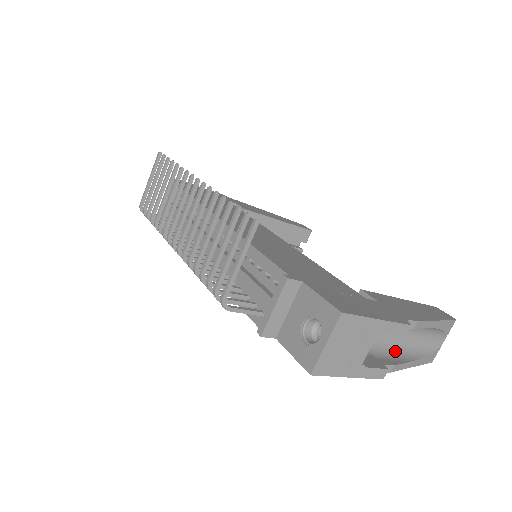
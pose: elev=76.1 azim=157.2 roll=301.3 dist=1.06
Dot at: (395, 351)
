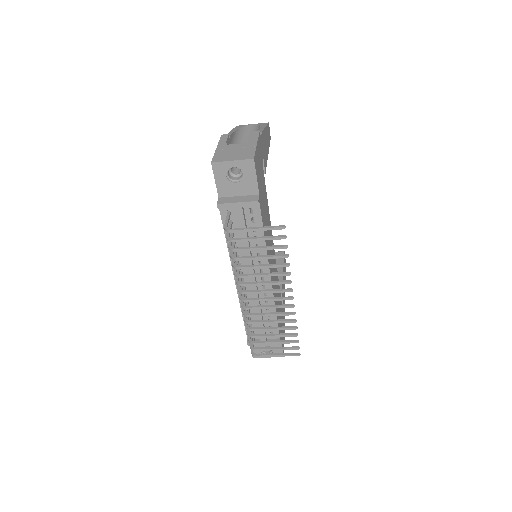
Dot at: occluded
